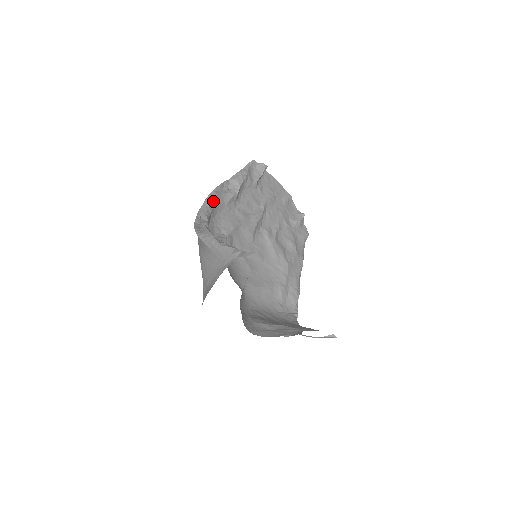
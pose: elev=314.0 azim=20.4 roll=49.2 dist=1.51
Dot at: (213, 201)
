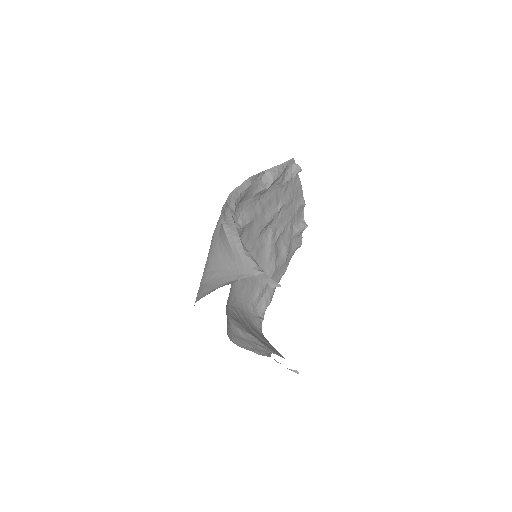
Dot at: (245, 190)
